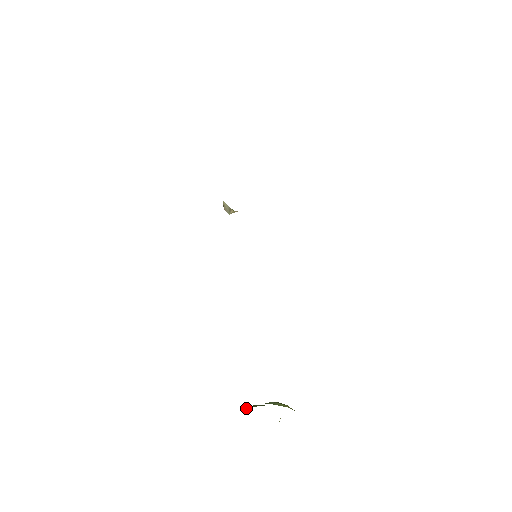
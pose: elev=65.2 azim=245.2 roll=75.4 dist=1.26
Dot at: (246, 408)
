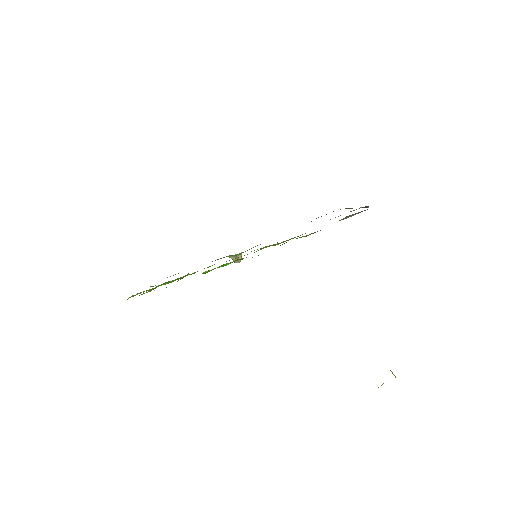
Dot at: occluded
